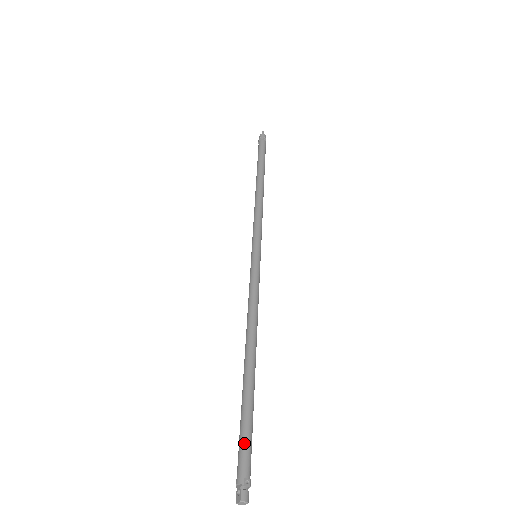
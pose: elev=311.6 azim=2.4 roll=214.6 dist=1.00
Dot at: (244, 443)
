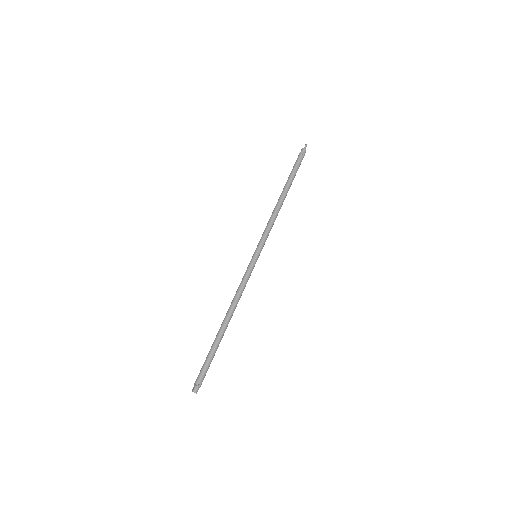
Dot at: (204, 366)
